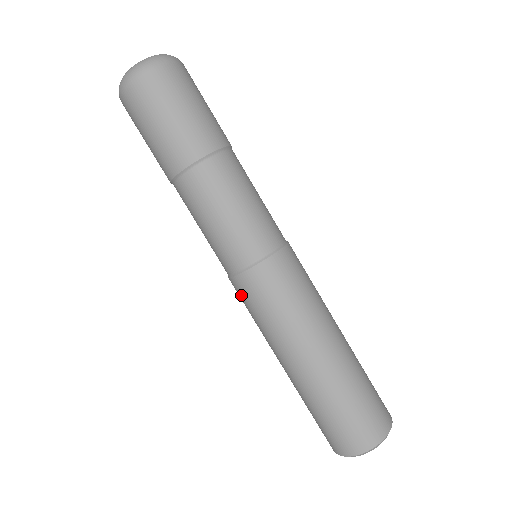
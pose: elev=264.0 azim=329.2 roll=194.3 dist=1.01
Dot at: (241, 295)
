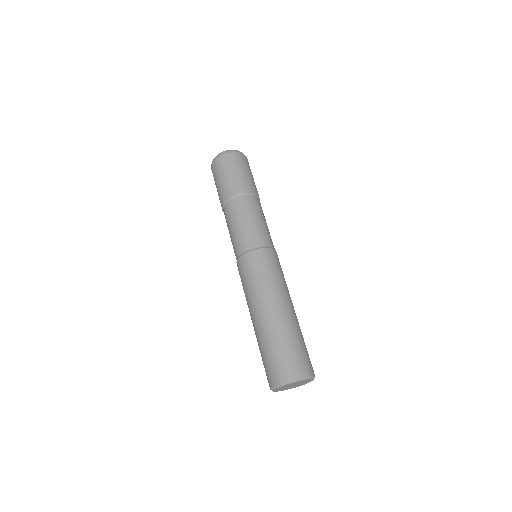
Dot at: (239, 273)
